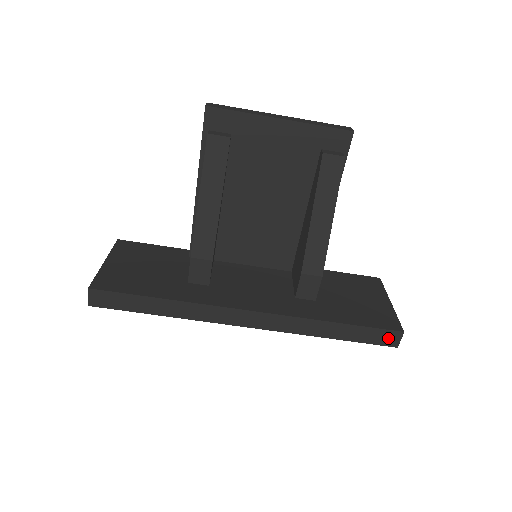
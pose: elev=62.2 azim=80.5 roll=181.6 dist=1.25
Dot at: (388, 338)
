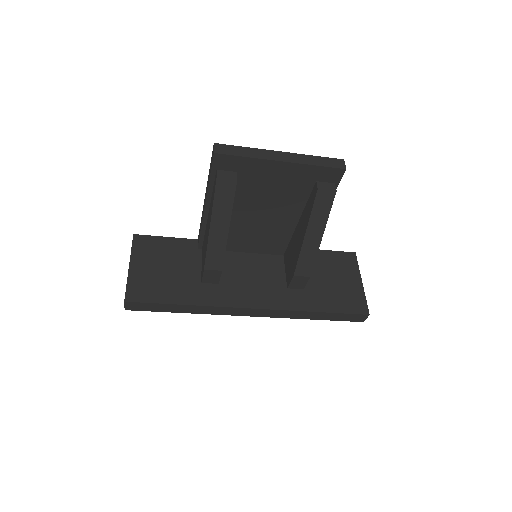
Dot at: (357, 318)
